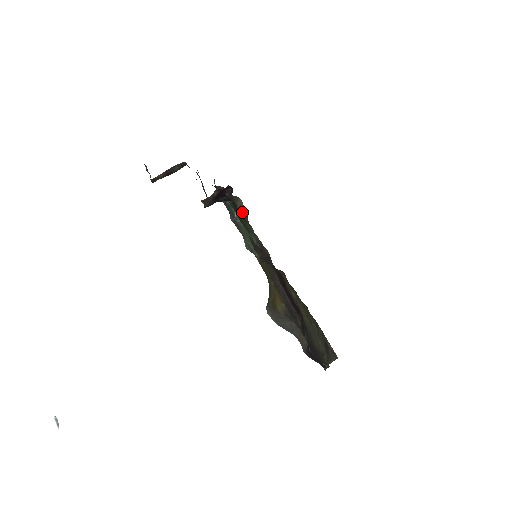
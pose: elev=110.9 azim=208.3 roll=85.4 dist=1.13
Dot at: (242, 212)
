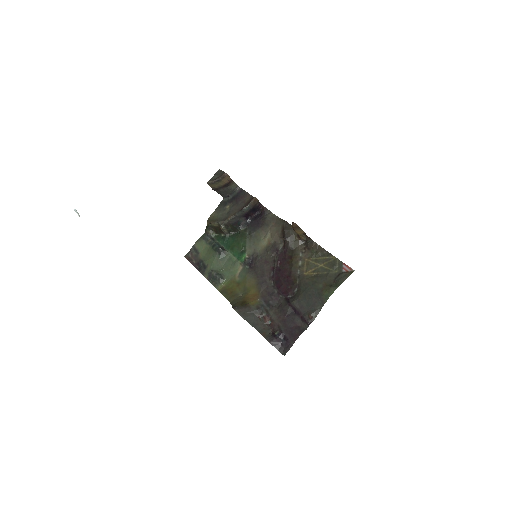
Dot at: (271, 219)
